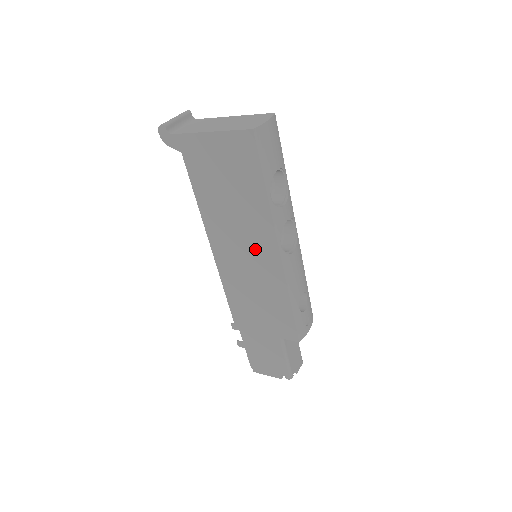
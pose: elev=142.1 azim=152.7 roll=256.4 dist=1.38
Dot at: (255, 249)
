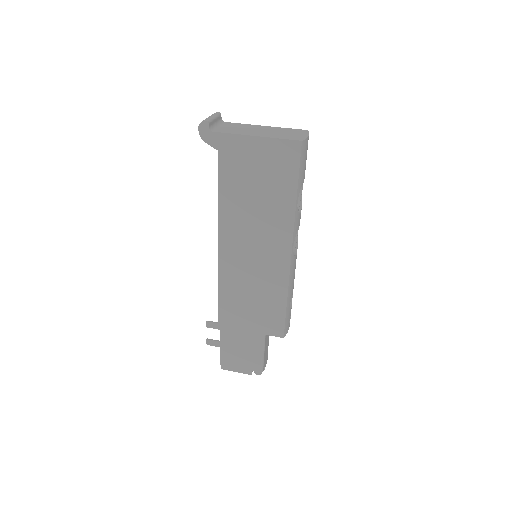
Dot at: (267, 248)
